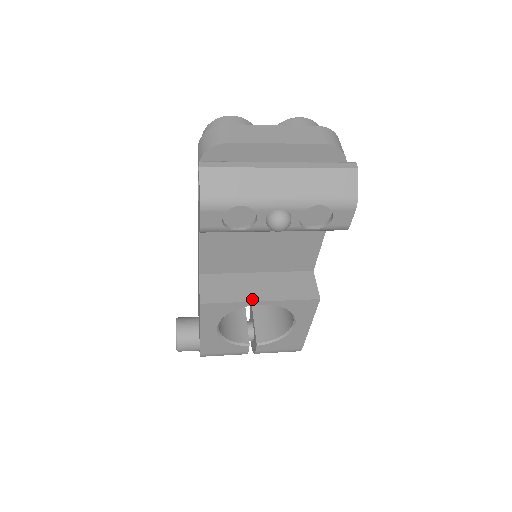
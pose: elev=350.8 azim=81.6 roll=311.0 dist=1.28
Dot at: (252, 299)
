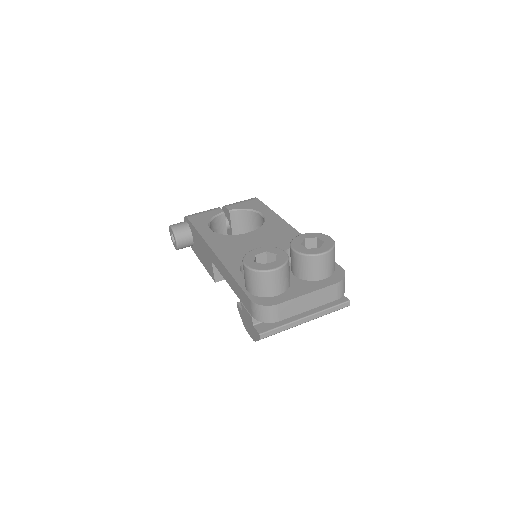
Dot at: occluded
